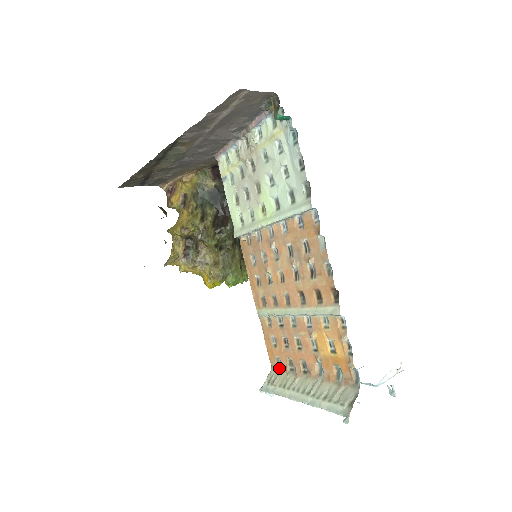
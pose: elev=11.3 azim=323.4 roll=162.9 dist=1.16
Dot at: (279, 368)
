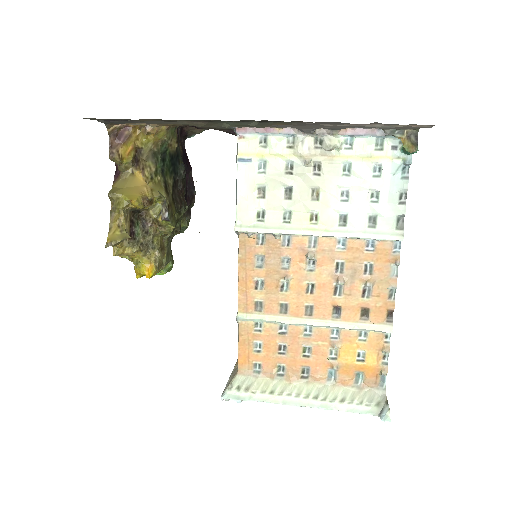
Dot at: (255, 373)
